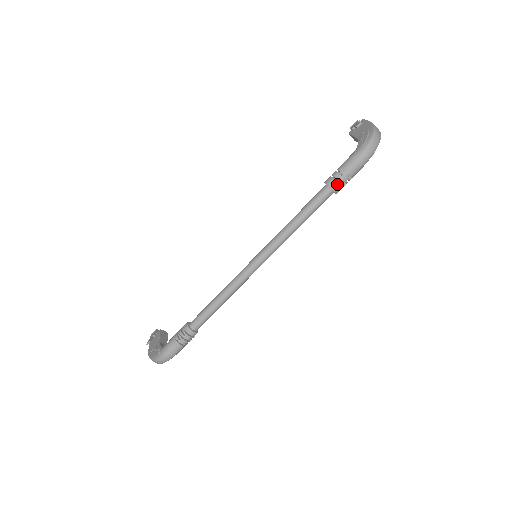
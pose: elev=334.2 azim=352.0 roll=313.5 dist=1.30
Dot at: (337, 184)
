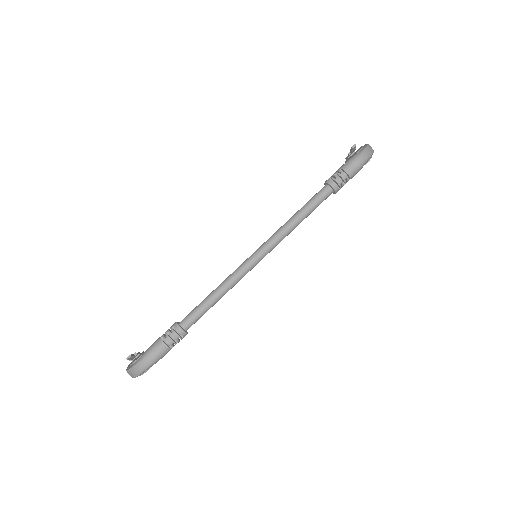
Dot at: (336, 181)
